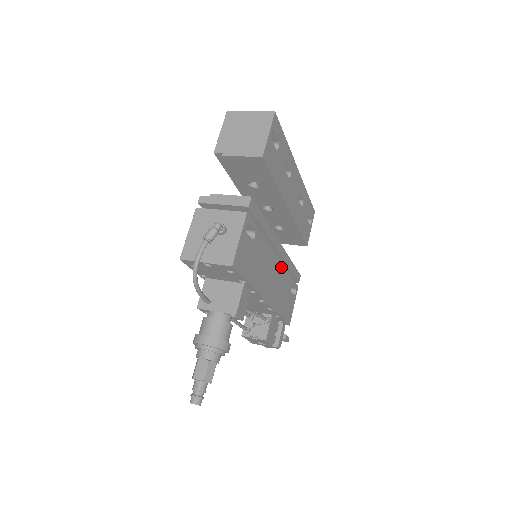
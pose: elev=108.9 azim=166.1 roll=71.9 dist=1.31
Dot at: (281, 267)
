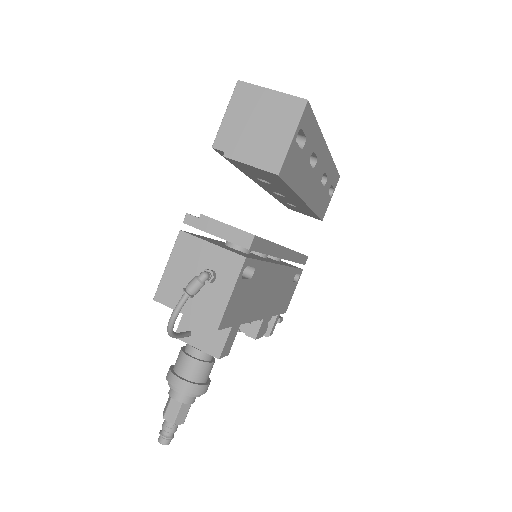
Dot at: (285, 270)
